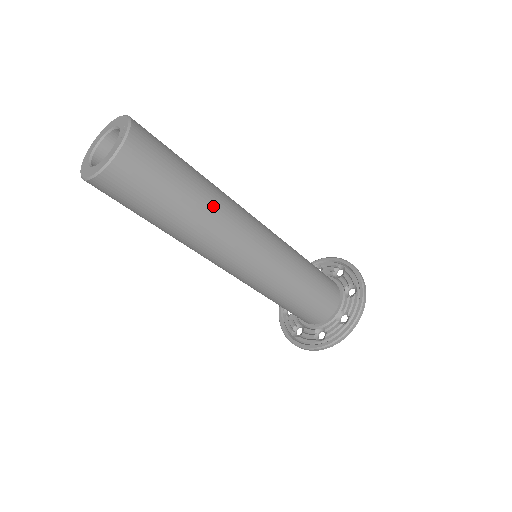
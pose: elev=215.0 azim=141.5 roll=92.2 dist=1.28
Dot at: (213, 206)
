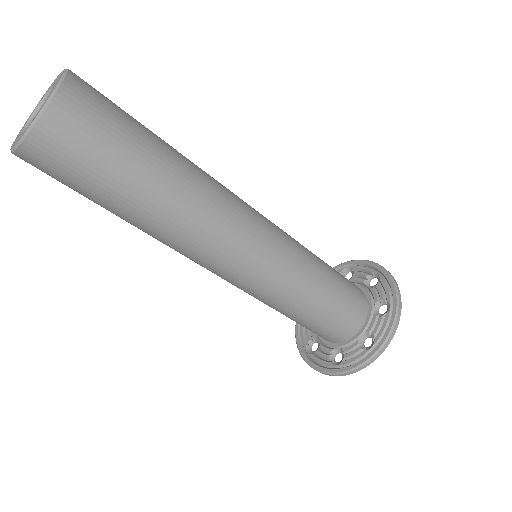
Dot at: (163, 221)
